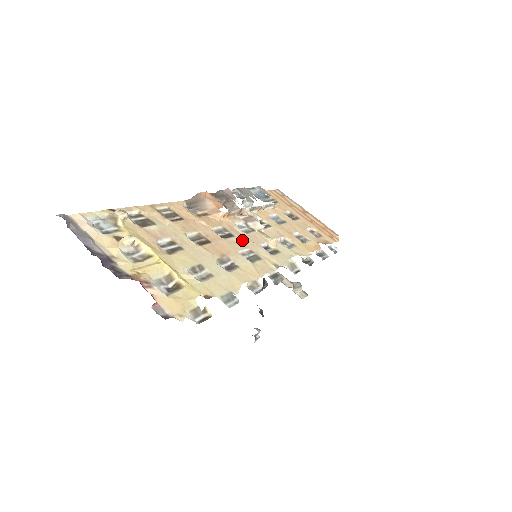
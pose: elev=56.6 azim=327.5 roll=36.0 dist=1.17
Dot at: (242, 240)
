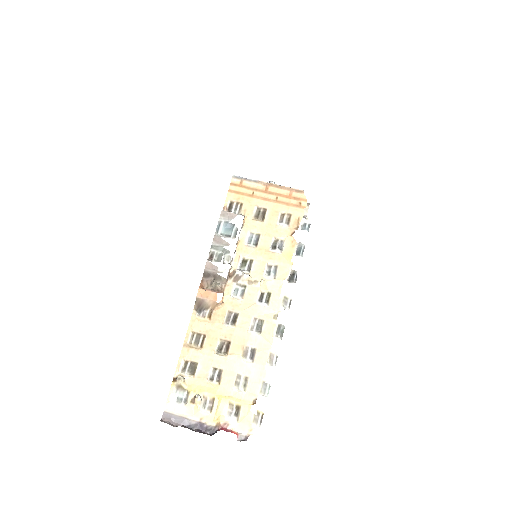
Dot at: (245, 313)
